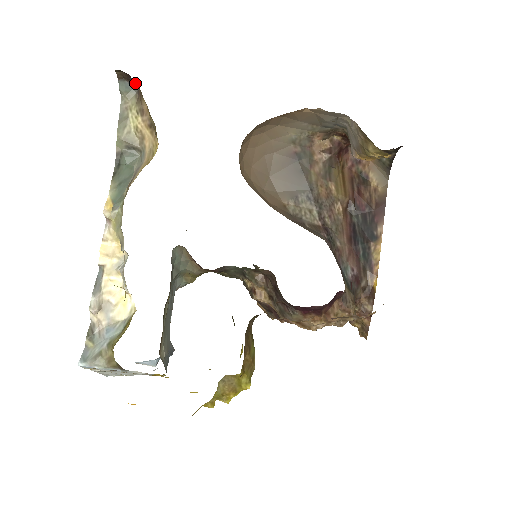
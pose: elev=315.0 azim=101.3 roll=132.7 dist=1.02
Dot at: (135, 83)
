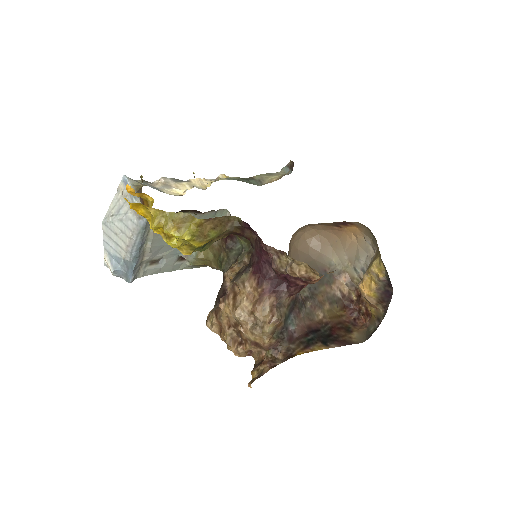
Dot at: occluded
